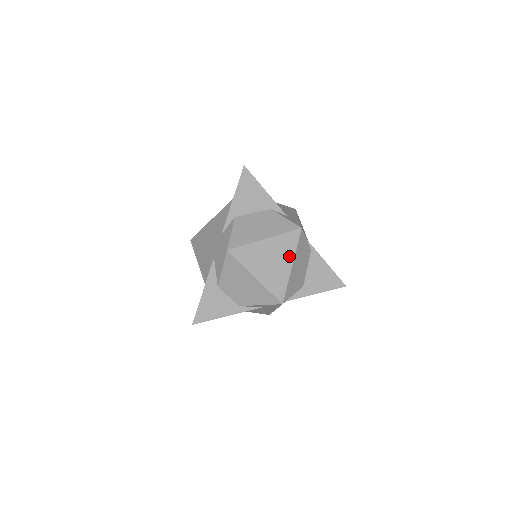
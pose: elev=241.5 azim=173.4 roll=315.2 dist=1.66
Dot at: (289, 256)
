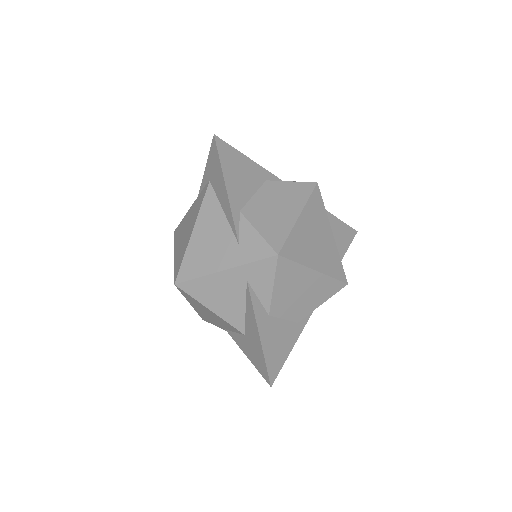
Dot at: (325, 223)
